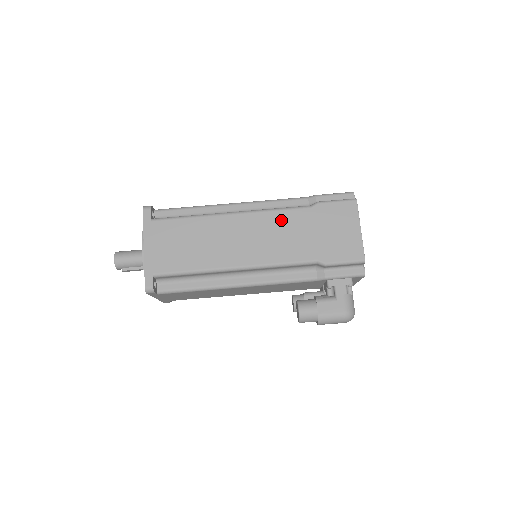
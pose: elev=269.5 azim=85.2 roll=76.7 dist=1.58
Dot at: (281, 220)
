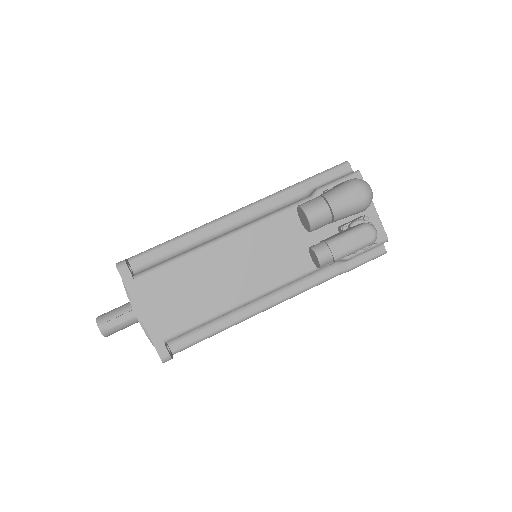
Dot at: occluded
